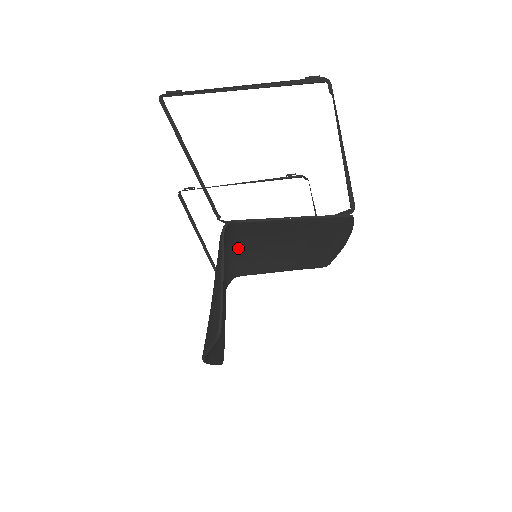
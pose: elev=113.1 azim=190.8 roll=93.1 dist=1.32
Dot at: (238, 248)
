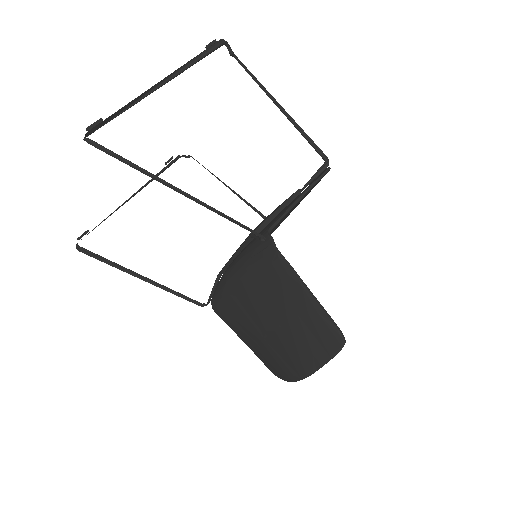
Dot at: occluded
